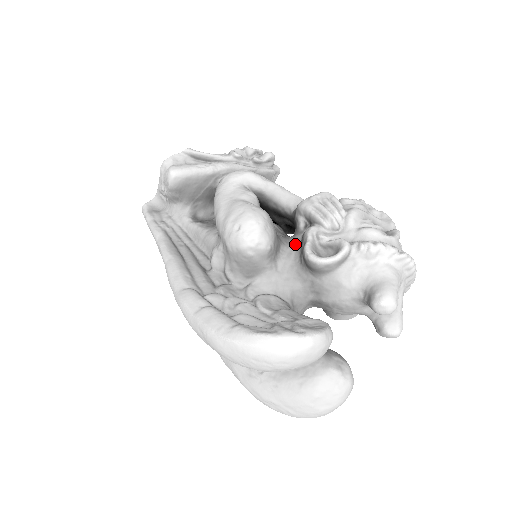
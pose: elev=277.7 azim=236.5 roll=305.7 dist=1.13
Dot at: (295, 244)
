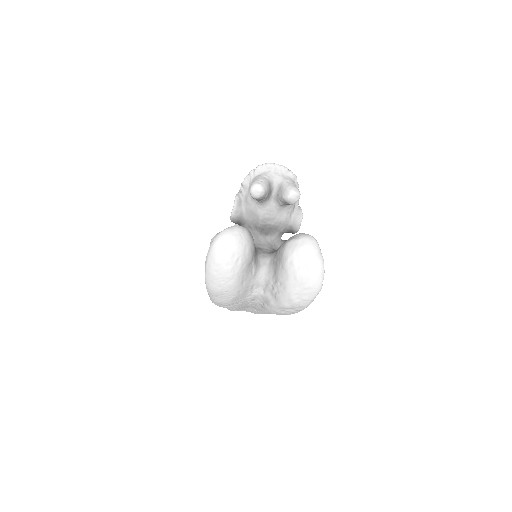
Dot at: occluded
